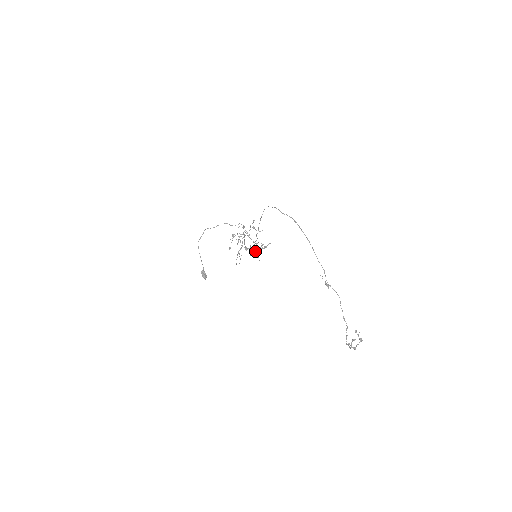
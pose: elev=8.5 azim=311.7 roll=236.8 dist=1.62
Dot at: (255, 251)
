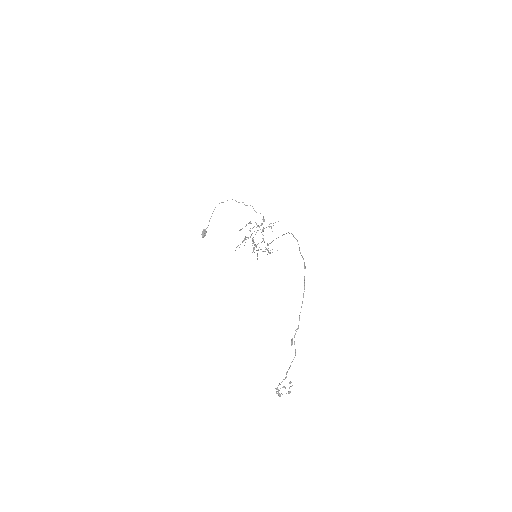
Dot at: (259, 247)
